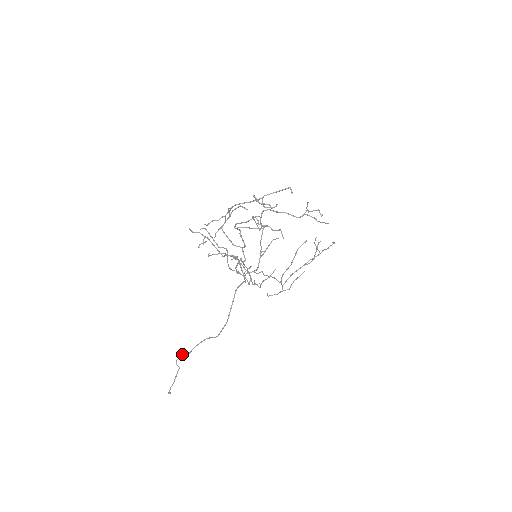
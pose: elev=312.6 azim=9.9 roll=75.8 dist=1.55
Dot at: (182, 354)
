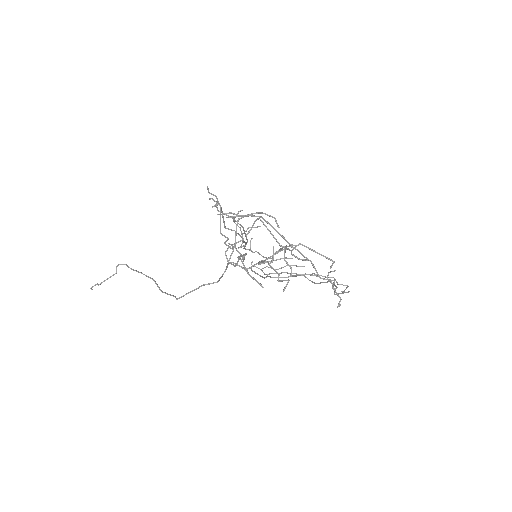
Dot at: (126, 265)
